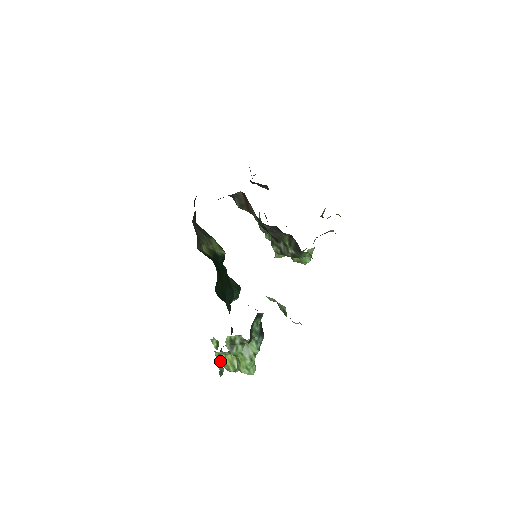
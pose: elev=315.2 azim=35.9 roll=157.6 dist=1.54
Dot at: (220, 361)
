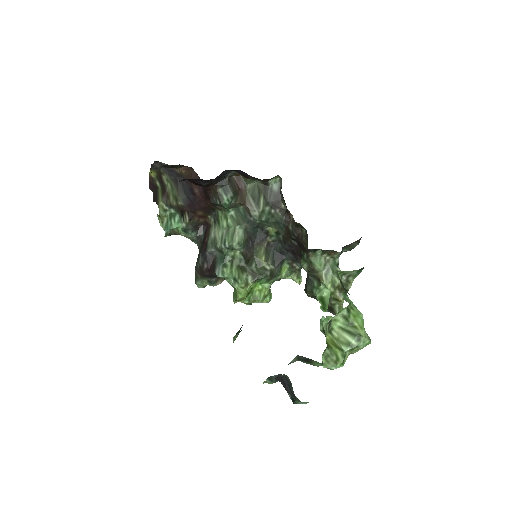
Dot at: occluded
